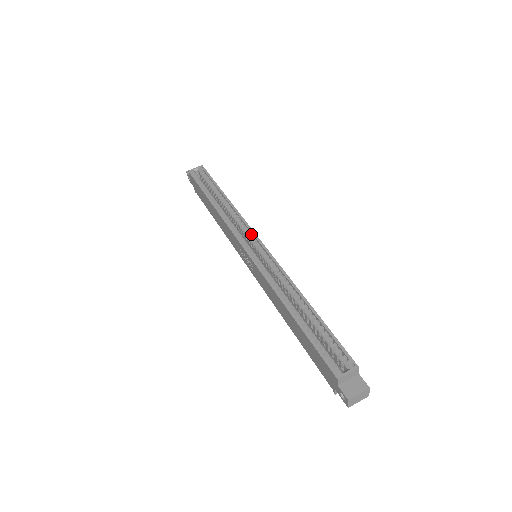
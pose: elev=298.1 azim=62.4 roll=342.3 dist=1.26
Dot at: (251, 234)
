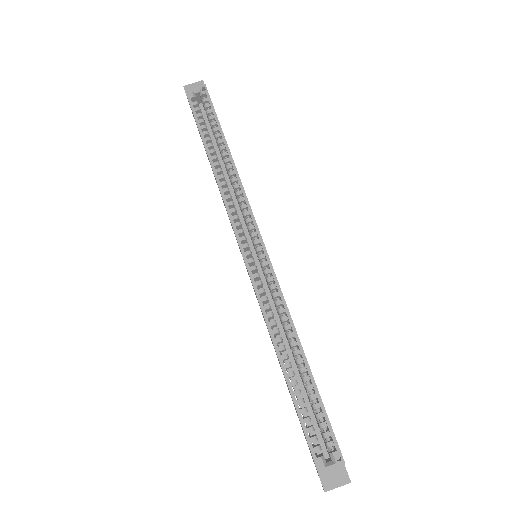
Dot at: (254, 228)
